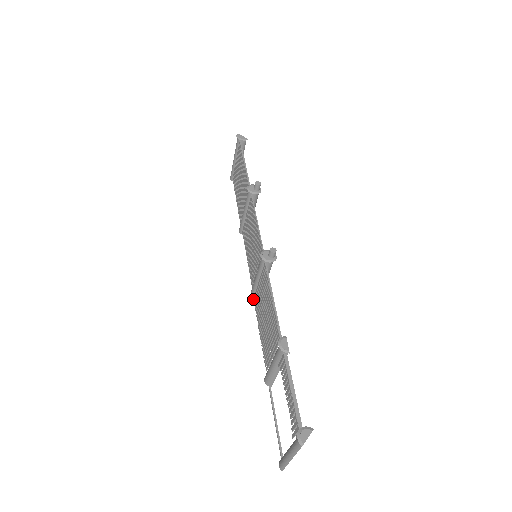
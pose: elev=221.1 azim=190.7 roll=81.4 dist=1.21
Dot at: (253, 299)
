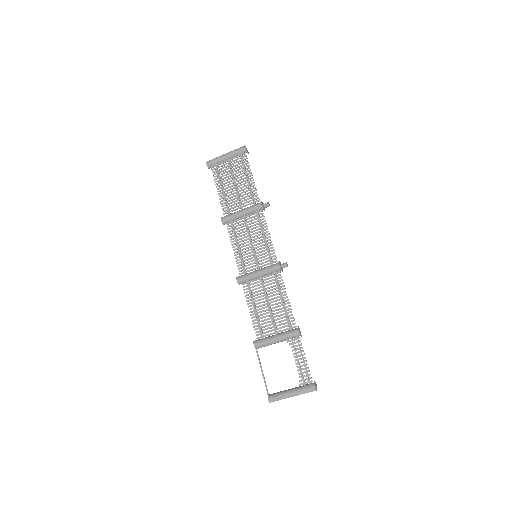
Dot at: (242, 284)
